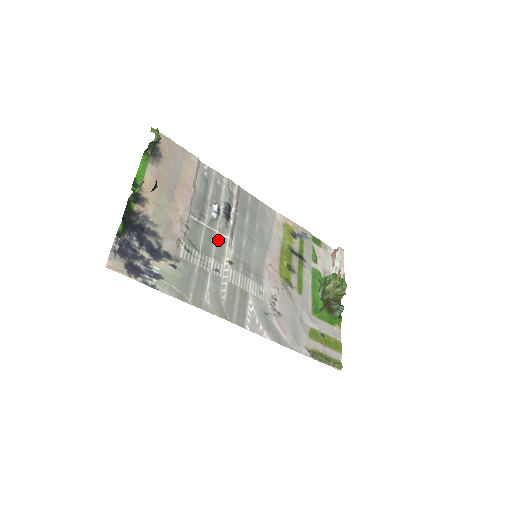
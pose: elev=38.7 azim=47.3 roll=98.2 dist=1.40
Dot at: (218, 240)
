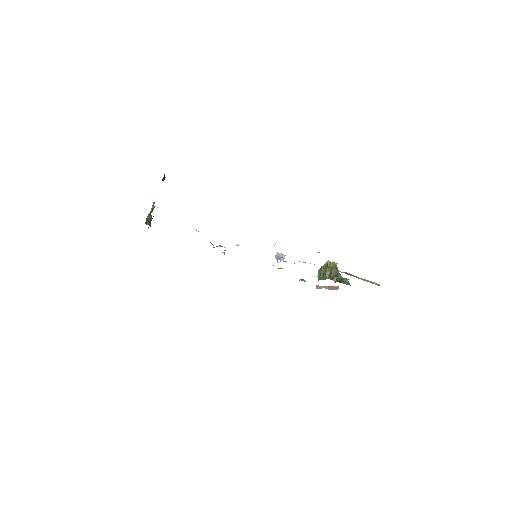
Dot at: occluded
